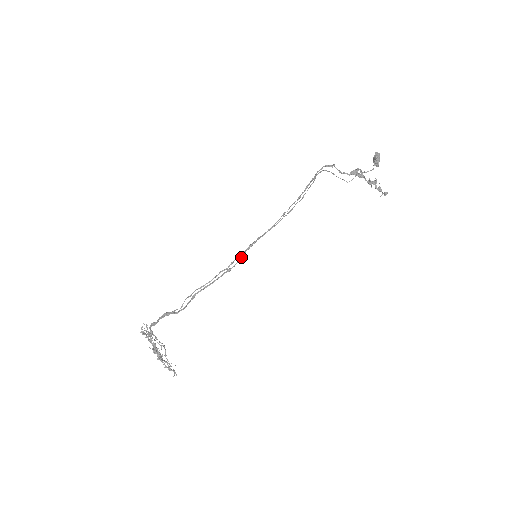
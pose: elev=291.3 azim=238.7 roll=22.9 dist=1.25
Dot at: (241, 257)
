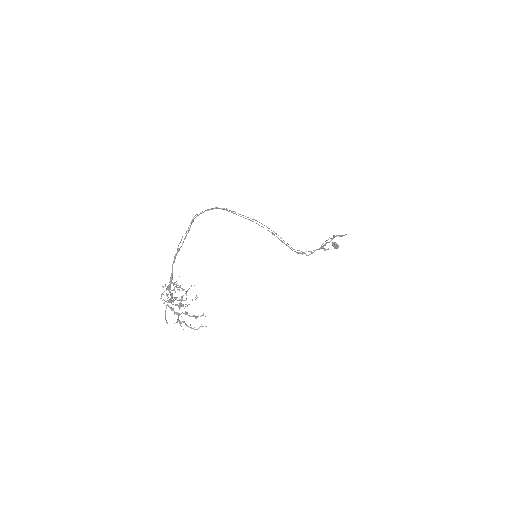
Dot at: occluded
